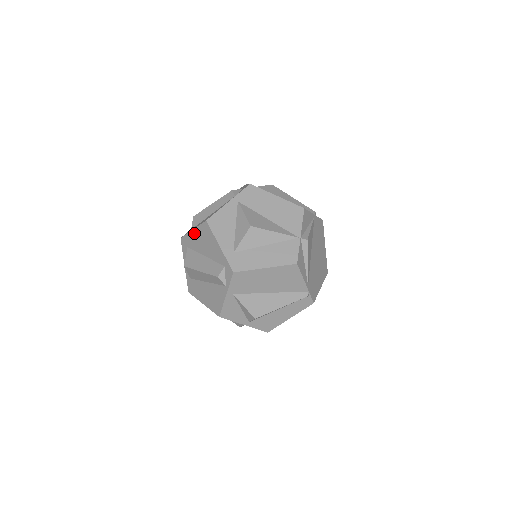
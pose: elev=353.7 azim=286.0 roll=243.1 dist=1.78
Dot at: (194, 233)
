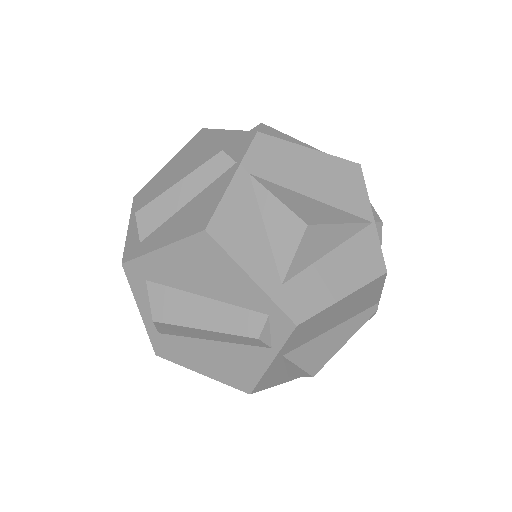
Dot at: (165, 254)
